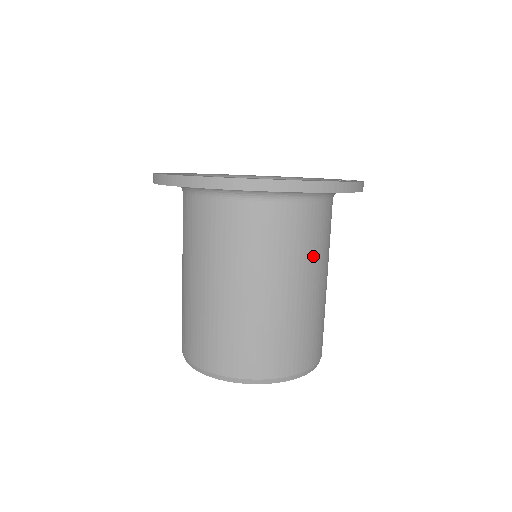
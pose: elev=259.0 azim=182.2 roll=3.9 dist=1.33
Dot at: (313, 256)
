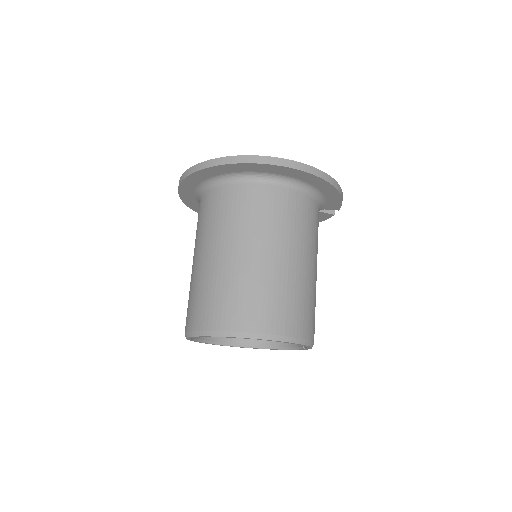
Dot at: (312, 241)
